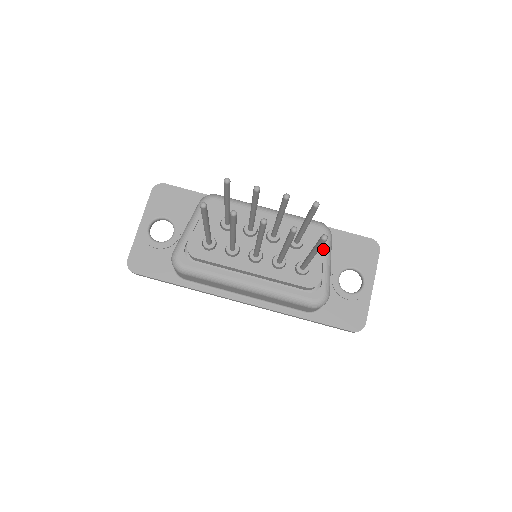
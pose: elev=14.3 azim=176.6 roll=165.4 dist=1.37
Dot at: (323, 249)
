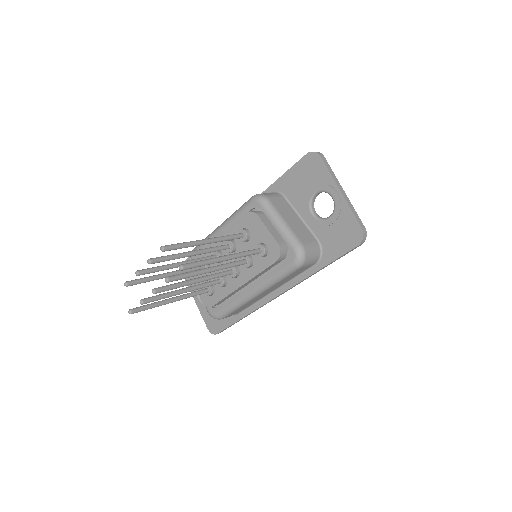
Dot at: (266, 217)
